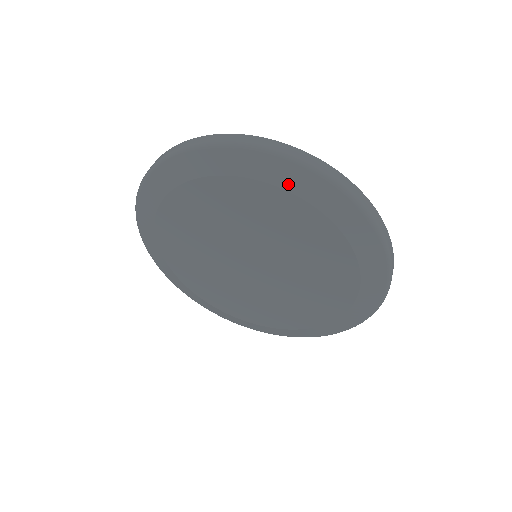
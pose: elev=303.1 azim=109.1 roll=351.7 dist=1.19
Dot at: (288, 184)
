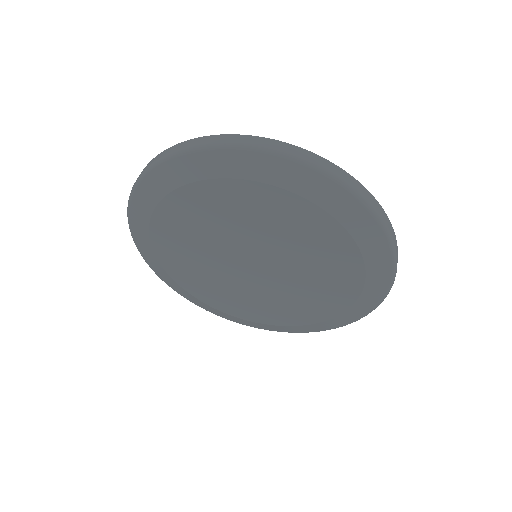
Dot at: (275, 179)
